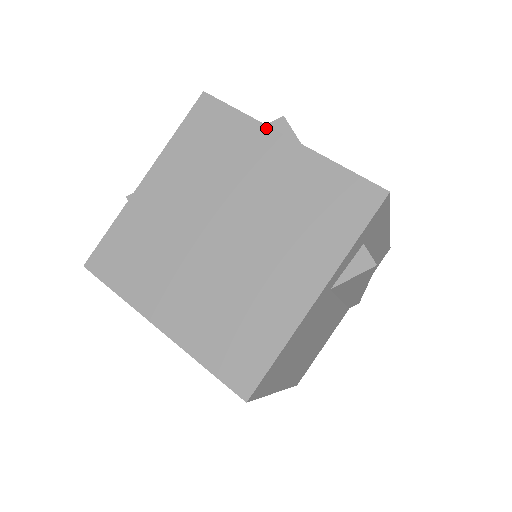
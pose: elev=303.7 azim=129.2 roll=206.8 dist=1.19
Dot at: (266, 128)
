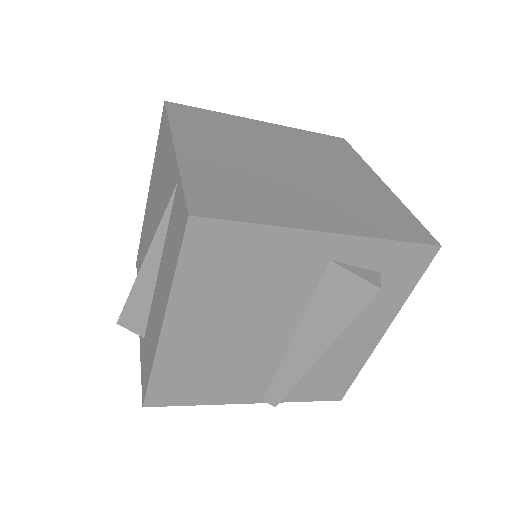
Dot at: (372, 171)
